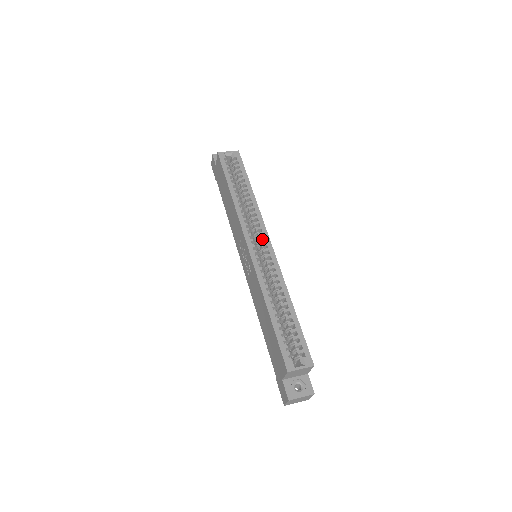
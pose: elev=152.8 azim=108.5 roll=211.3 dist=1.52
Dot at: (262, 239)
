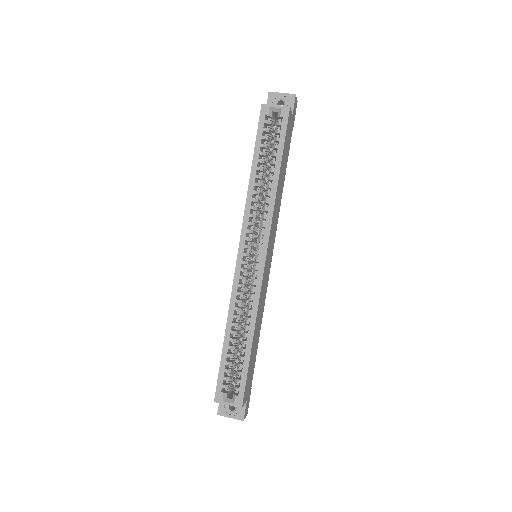
Dot at: (258, 249)
